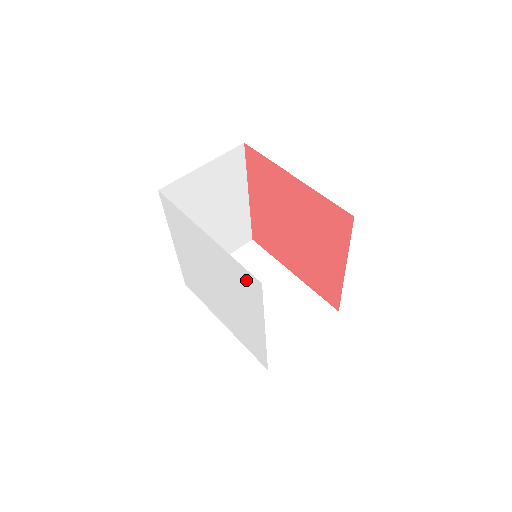
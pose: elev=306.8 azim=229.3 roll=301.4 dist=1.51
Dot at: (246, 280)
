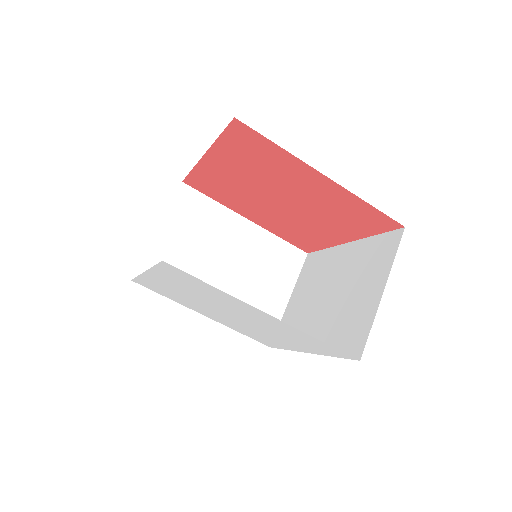
Dot at: (324, 347)
